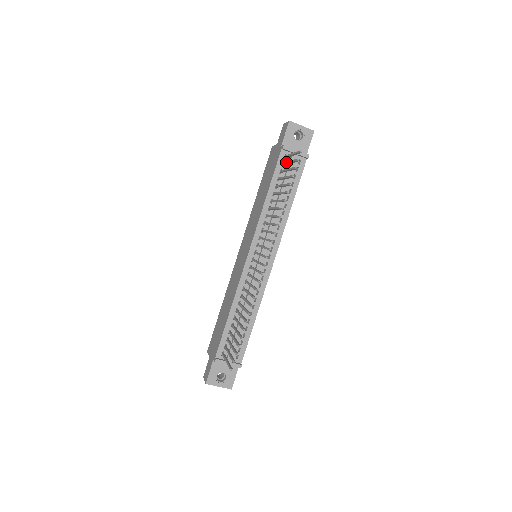
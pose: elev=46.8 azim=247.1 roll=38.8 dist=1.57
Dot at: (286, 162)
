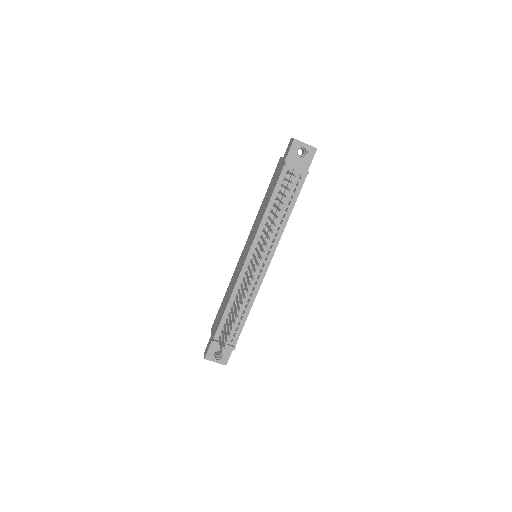
Dot at: (286, 179)
